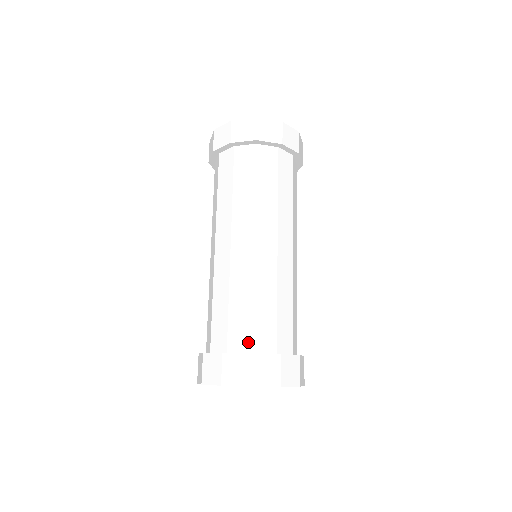
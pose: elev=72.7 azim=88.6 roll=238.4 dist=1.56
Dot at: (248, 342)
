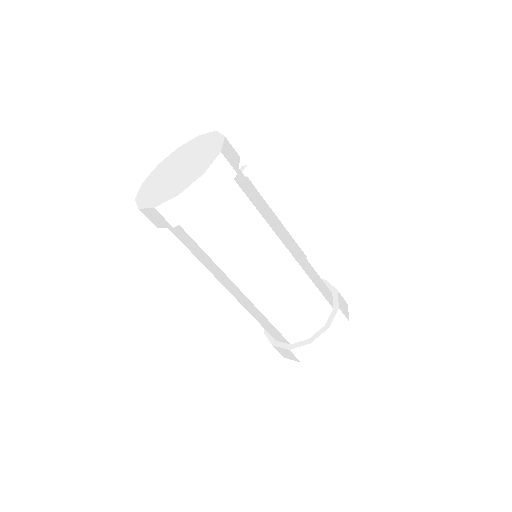
Dot at: (302, 335)
